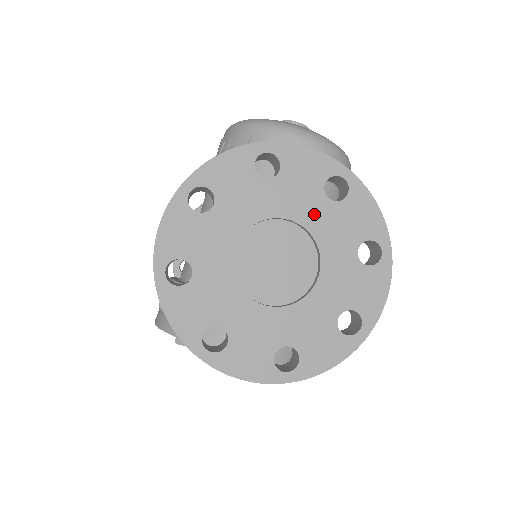
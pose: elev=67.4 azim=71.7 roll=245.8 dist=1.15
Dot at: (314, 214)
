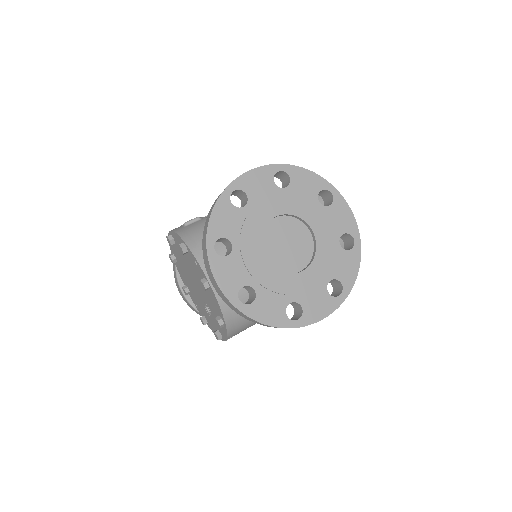
Dot at: (326, 241)
